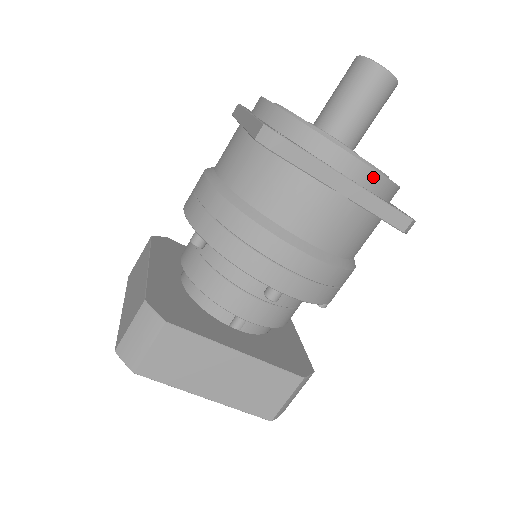
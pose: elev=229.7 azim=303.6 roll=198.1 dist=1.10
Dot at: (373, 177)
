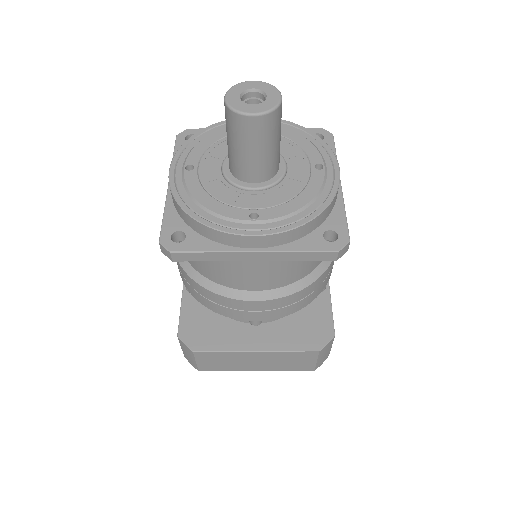
Dot at: (276, 238)
